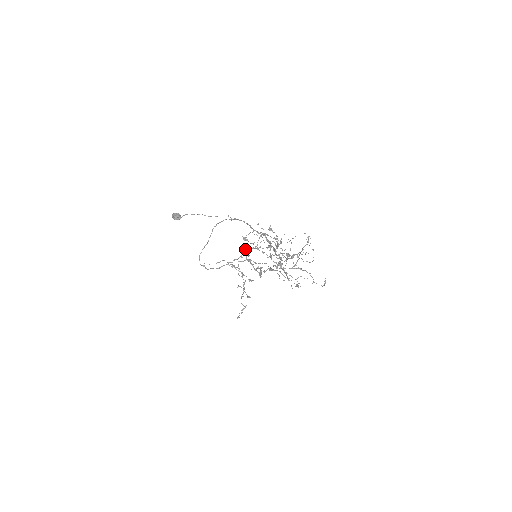
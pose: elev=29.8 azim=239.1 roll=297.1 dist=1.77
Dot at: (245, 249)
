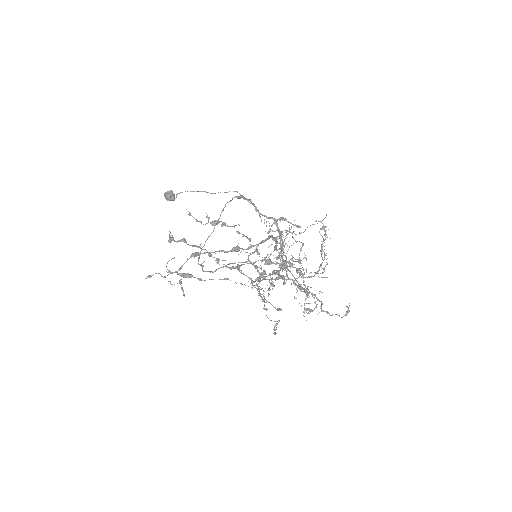
Dot at: (172, 258)
